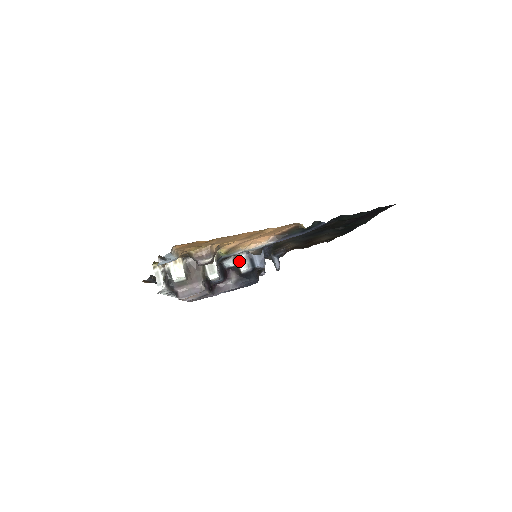
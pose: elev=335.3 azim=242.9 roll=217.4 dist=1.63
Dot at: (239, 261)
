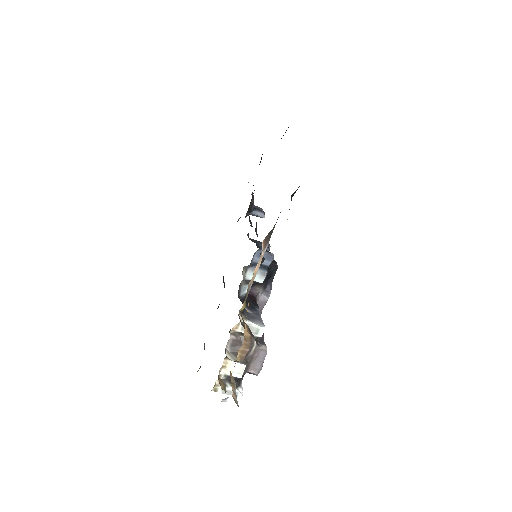
Dot at: (250, 279)
